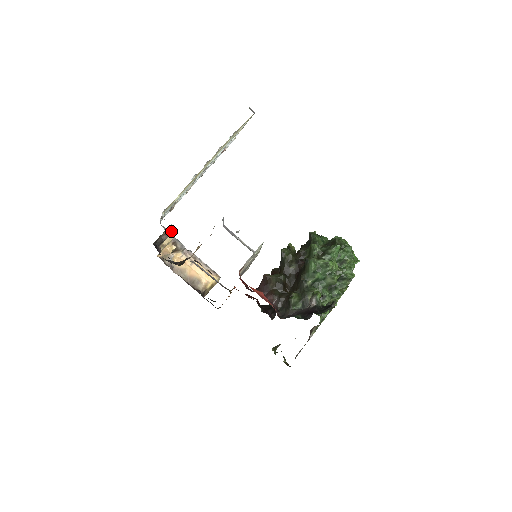
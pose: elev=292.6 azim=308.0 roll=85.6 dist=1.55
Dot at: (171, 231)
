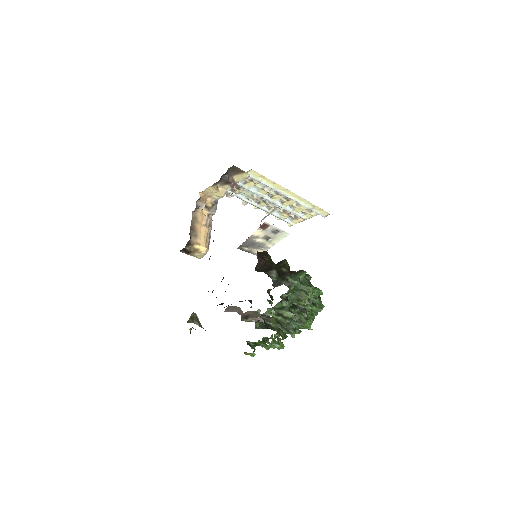
Dot at: occluded
